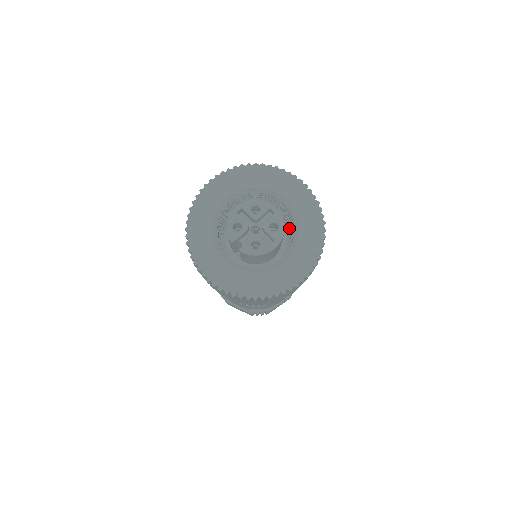
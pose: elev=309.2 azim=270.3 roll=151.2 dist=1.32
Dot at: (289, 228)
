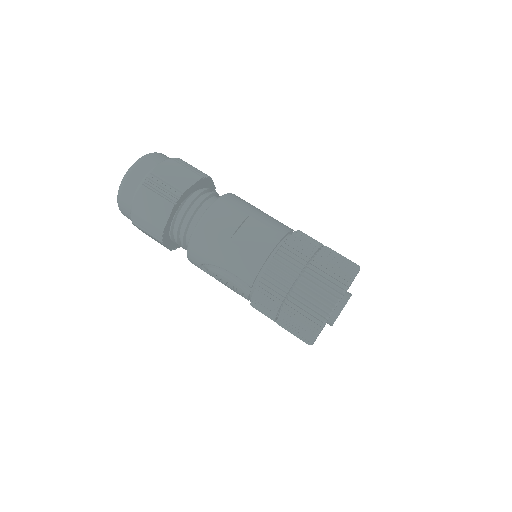
Dot at: occluded
